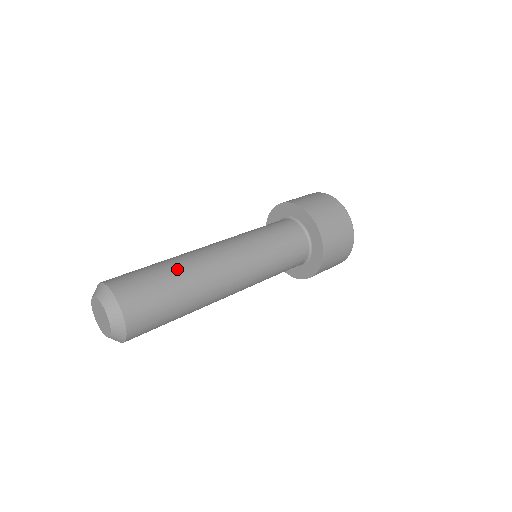
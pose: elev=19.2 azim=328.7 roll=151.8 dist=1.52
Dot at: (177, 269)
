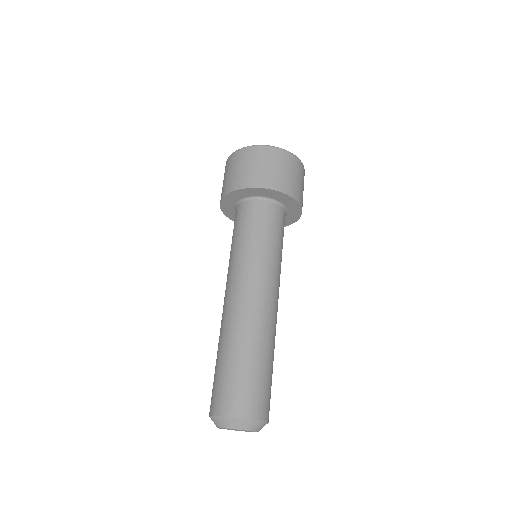
Dot at: (268, 352)
